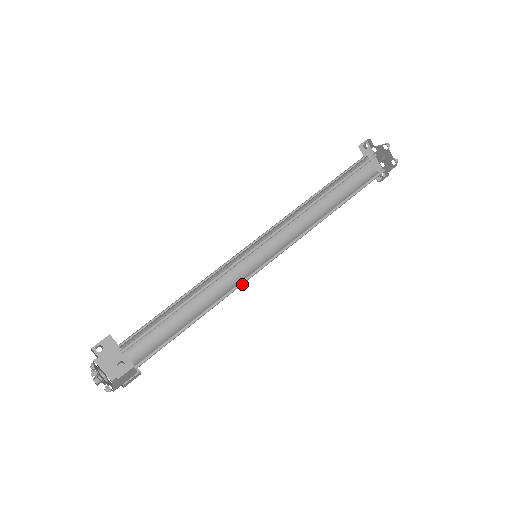
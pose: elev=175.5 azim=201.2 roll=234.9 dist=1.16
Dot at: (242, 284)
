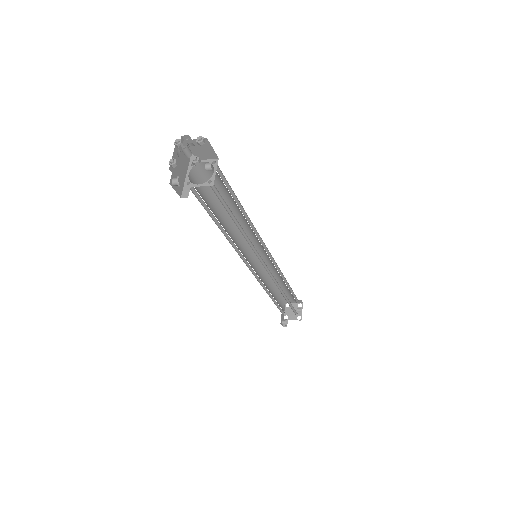
Dot at: (255, 252)
